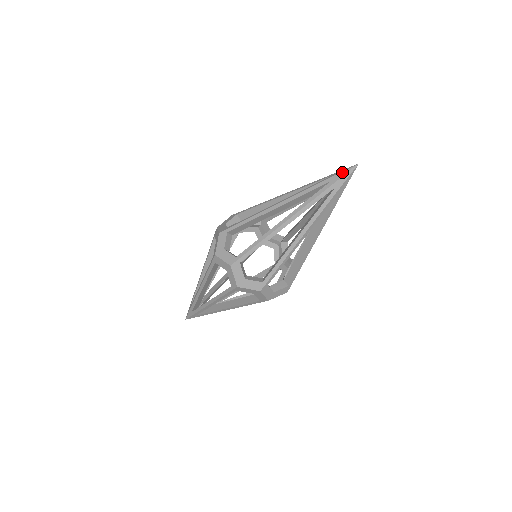
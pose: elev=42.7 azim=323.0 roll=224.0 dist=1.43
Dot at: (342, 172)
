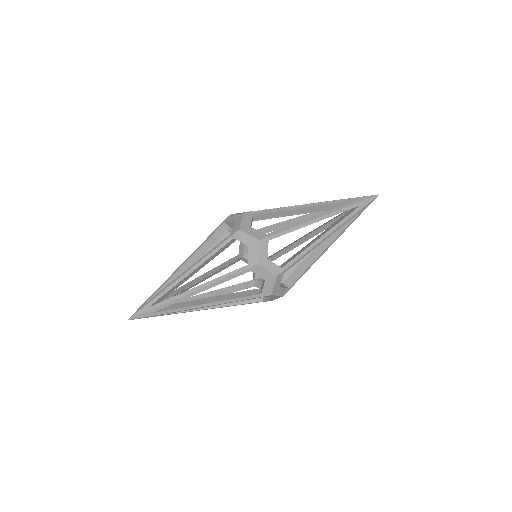
Dot at: (365, 196)
